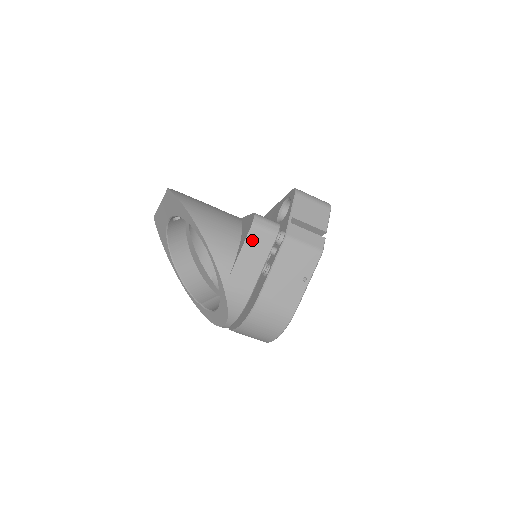
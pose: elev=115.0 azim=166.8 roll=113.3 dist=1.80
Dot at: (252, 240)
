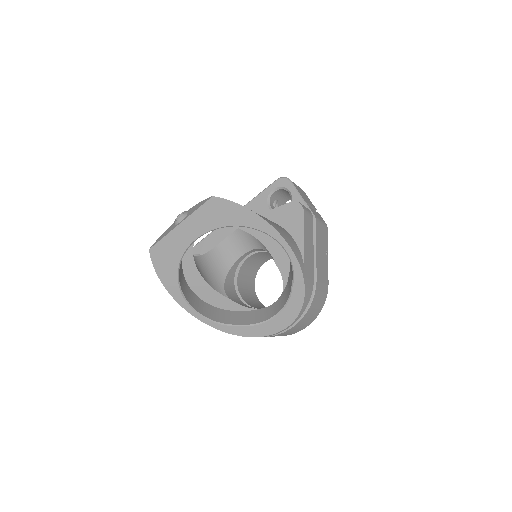
Dot at: (306, 226)
